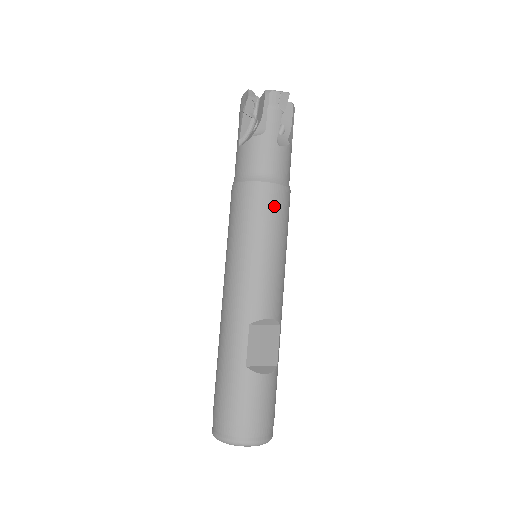
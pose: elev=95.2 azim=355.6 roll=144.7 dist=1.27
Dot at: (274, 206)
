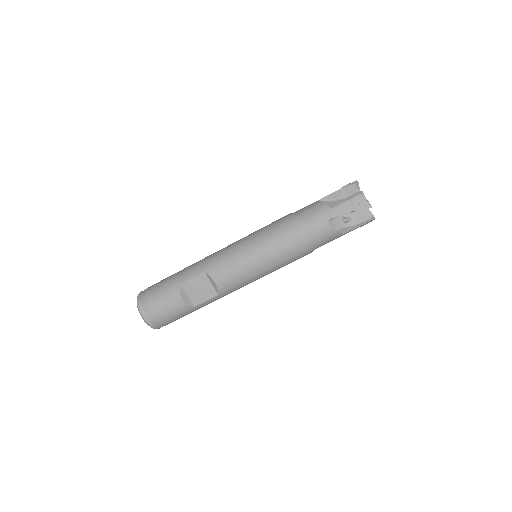
Dot at: (285, 244)
